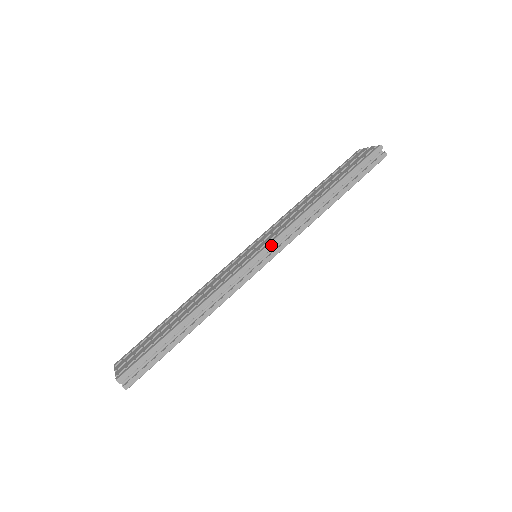
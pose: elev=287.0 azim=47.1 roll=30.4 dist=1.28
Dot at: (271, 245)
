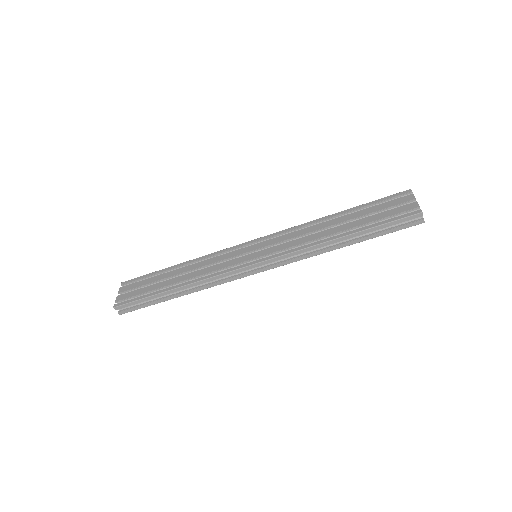
Dot at: (267, 262)
